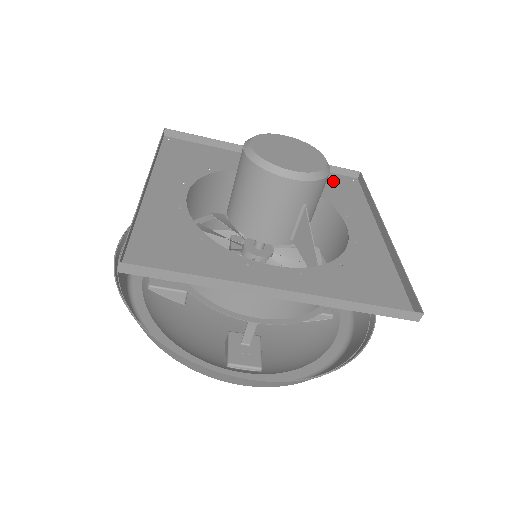
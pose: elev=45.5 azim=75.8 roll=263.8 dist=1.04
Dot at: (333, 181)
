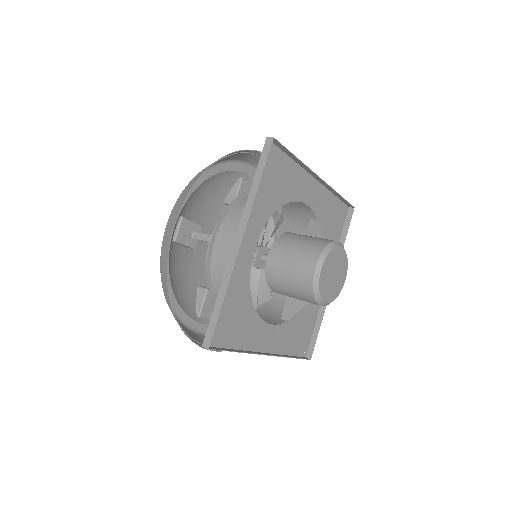
Dot at: (336, 213)
